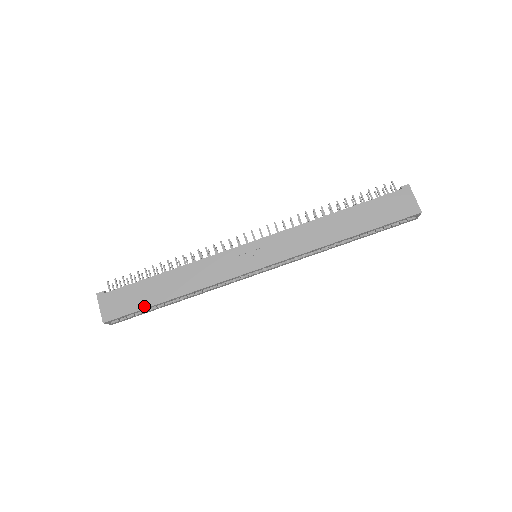
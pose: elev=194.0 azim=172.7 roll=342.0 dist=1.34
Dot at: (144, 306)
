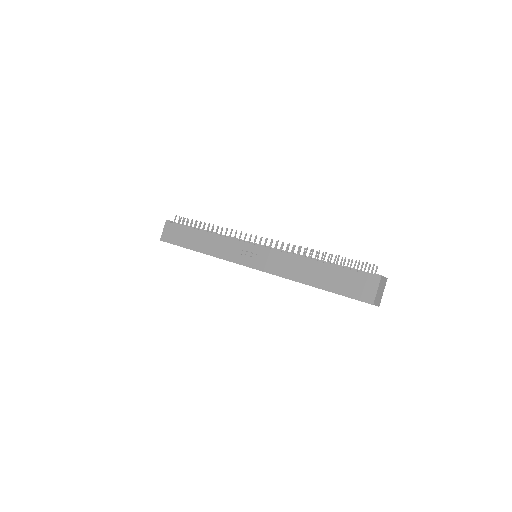
Dot at: (181, 245)
